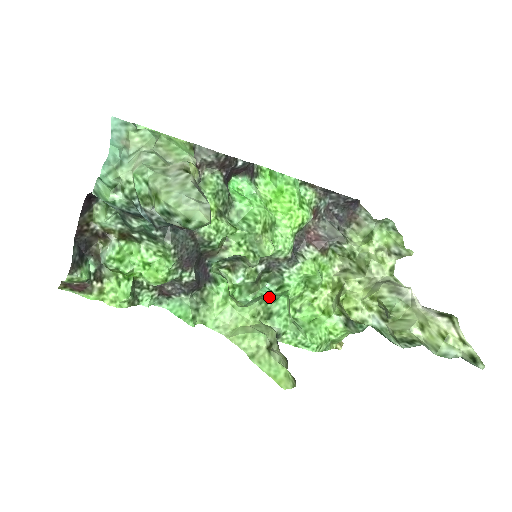
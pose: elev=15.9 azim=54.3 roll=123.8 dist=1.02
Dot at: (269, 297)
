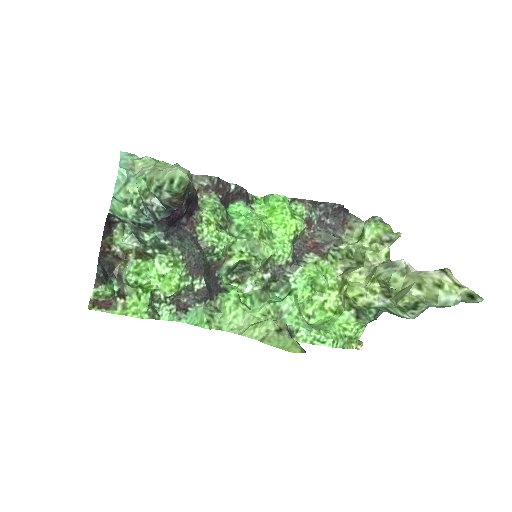
Dot at: (279, 301)
